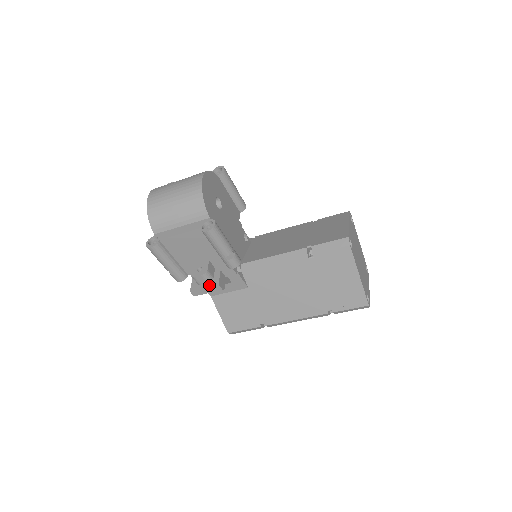
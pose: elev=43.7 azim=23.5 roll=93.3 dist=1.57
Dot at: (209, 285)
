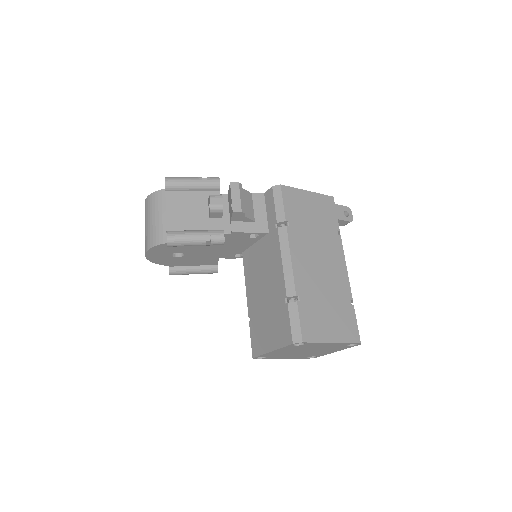
Dot at: occluded
